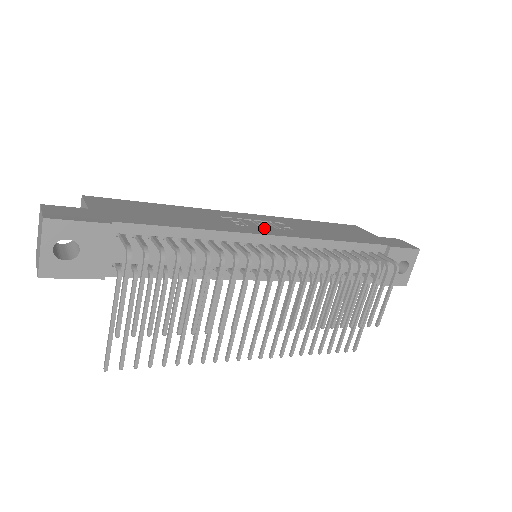
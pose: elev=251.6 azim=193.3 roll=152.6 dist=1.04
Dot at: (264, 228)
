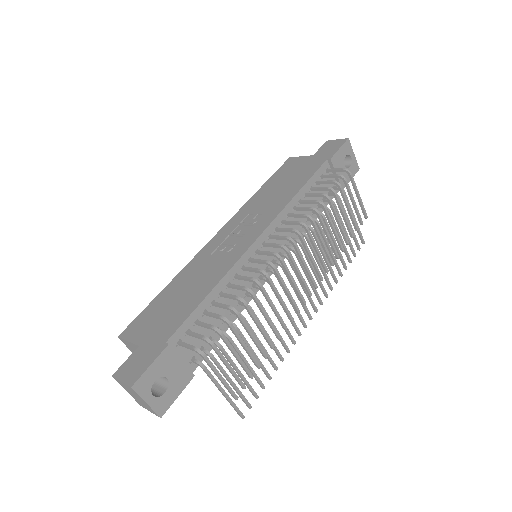
Dot at: (246, 236)
